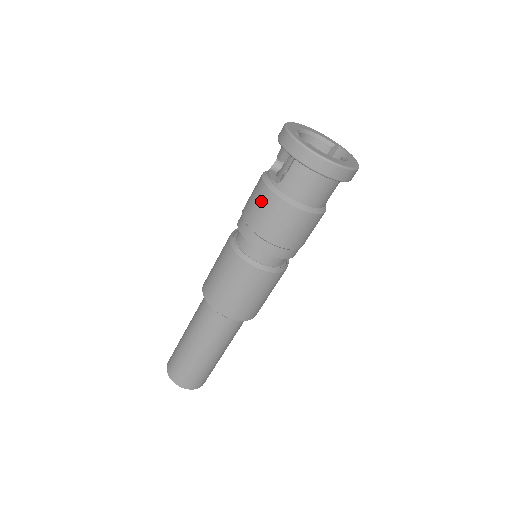
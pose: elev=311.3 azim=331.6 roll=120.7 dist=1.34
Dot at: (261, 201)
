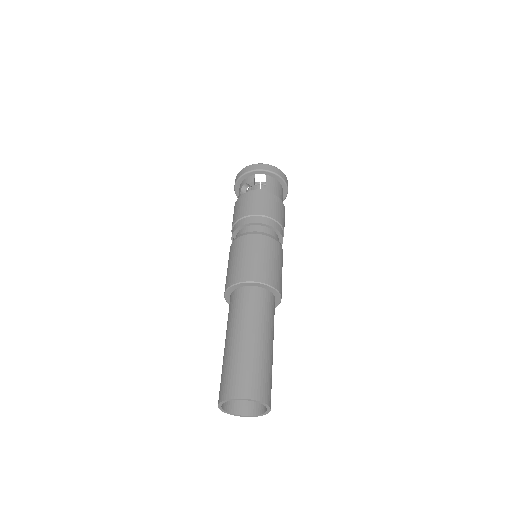
Dot at: (260, 198)
